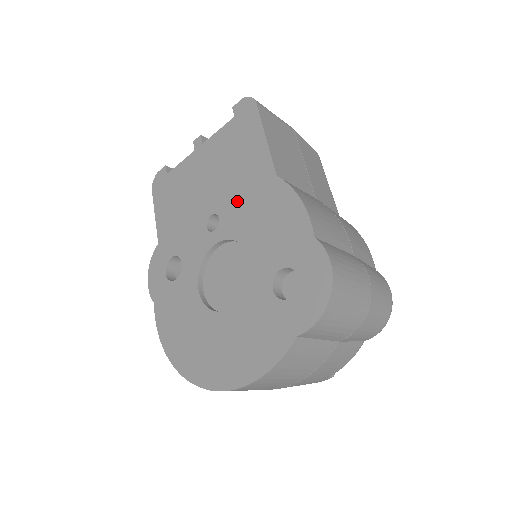
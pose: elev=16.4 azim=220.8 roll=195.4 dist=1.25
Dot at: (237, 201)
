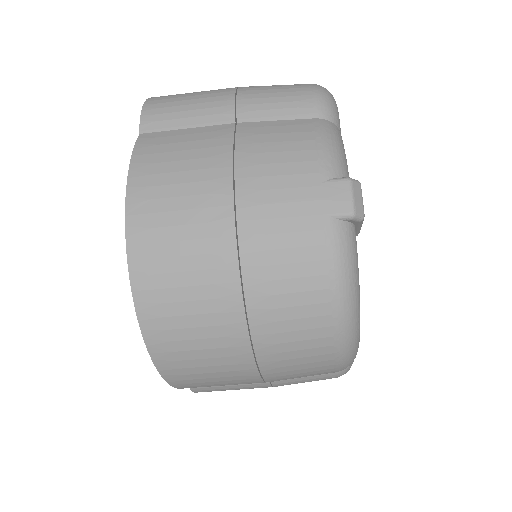
Dot at: occluded
